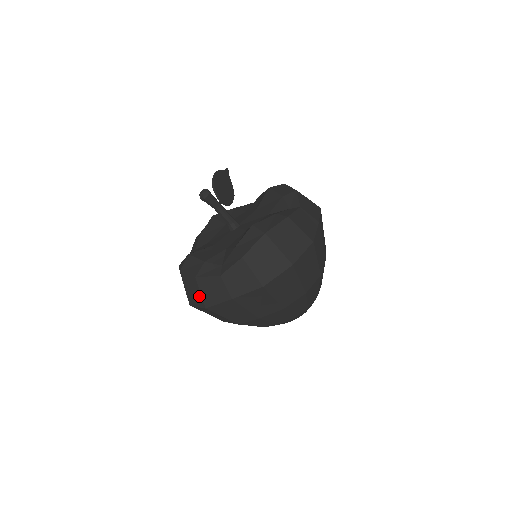
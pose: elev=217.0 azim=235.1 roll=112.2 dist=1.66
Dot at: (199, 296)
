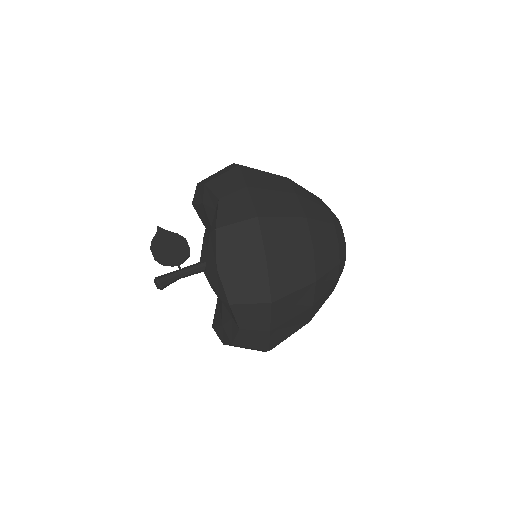
Dot at: occluded
